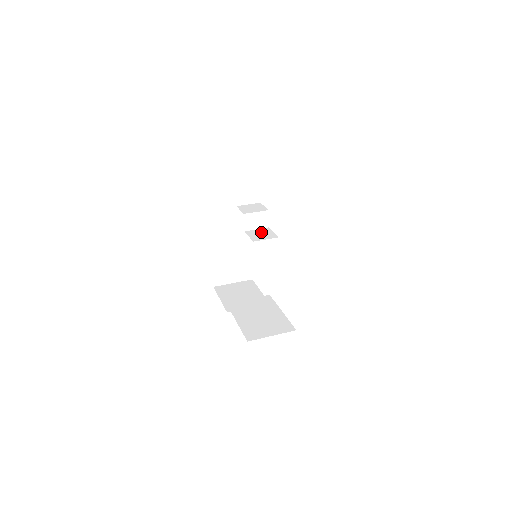
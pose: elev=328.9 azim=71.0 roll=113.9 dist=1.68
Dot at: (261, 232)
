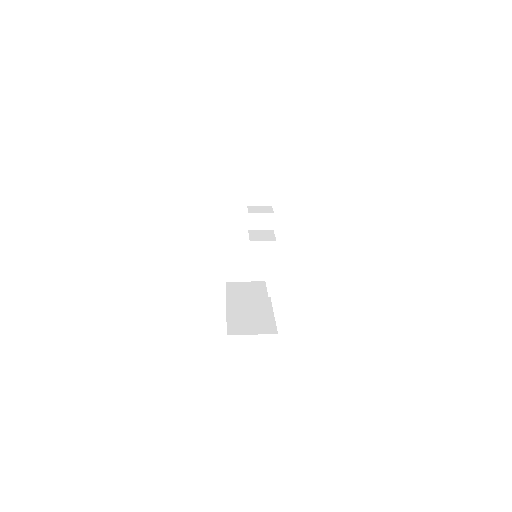
Dot at: (263, 233)
